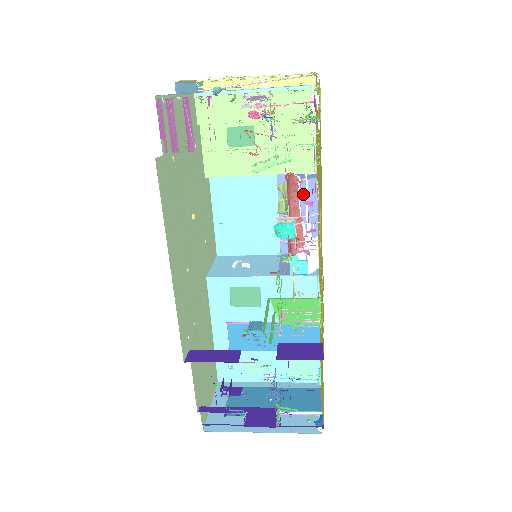
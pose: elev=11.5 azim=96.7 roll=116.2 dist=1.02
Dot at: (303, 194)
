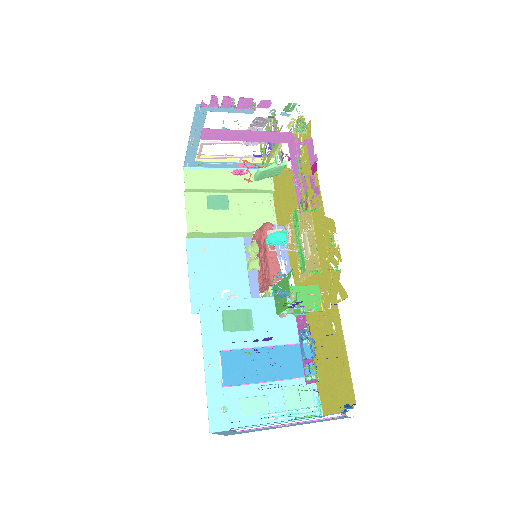
Dot at: occluded
